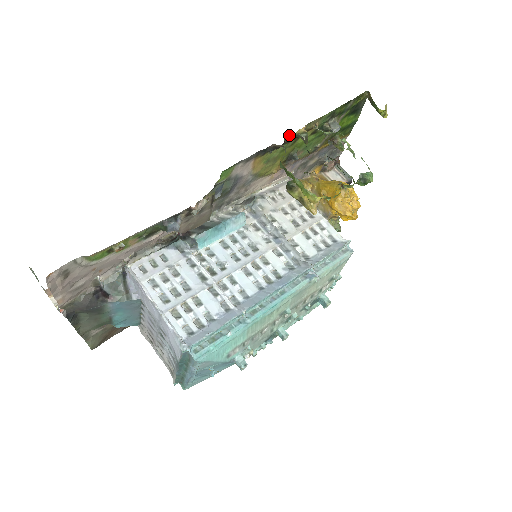
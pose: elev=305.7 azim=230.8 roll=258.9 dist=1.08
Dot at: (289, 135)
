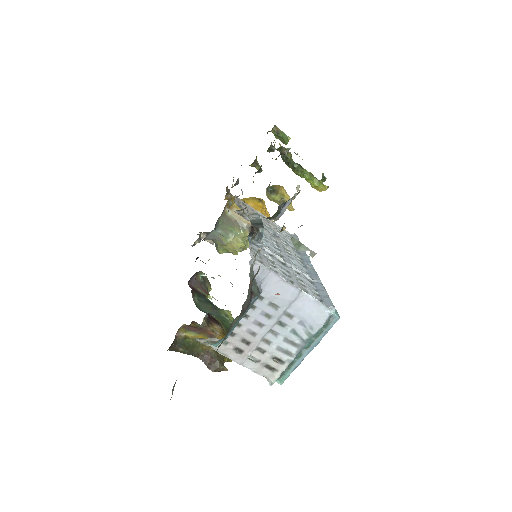
Dot at: (279, 147)
